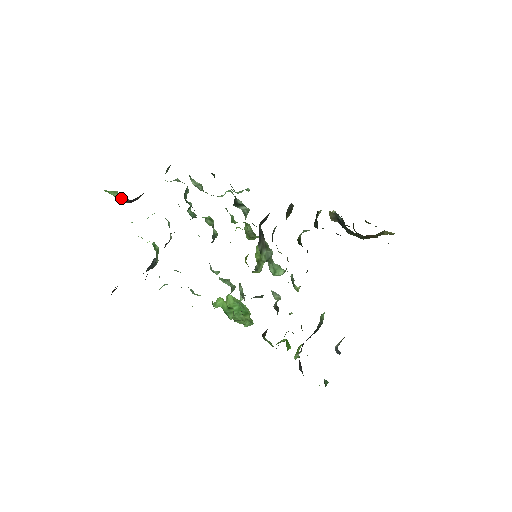
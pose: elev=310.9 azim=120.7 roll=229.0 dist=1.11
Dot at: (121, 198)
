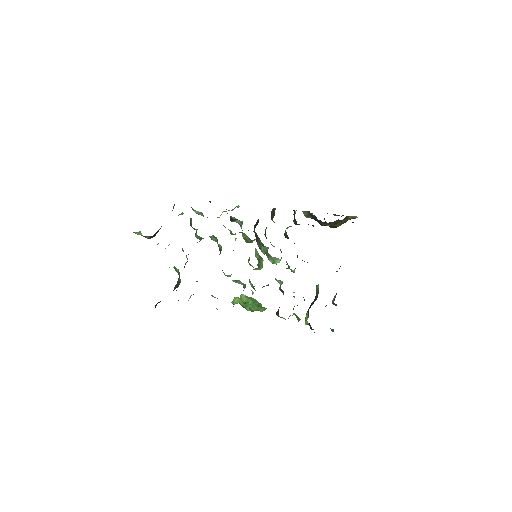
Dot at: (144, 236)
